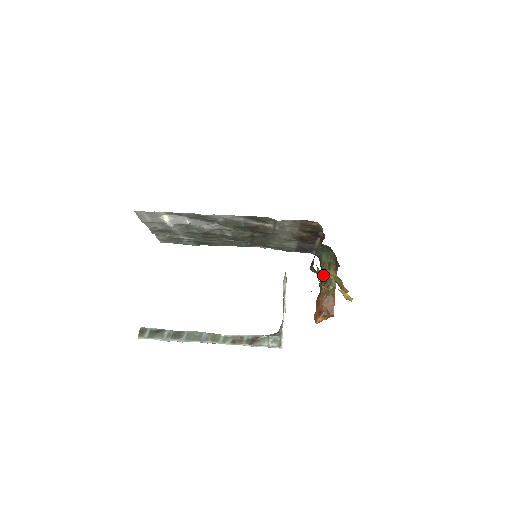
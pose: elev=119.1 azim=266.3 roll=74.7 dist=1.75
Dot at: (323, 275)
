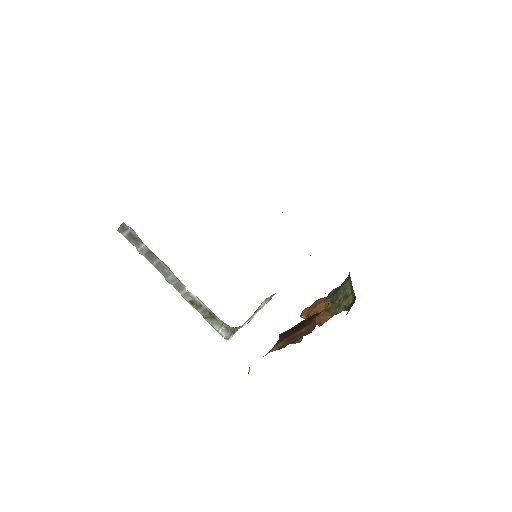
Dot at: occluded
